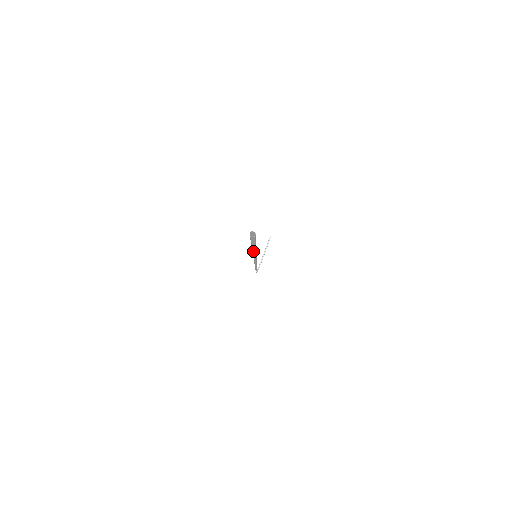
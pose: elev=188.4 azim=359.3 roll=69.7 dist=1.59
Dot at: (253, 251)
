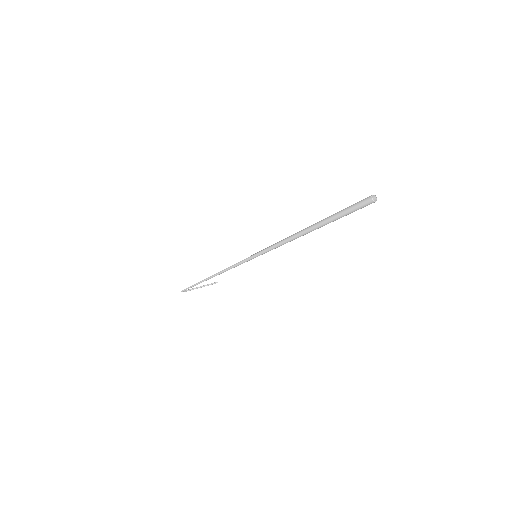
Dot at: (296, 235)
